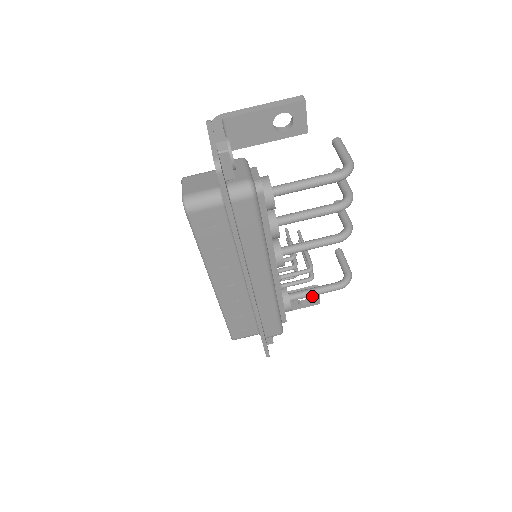
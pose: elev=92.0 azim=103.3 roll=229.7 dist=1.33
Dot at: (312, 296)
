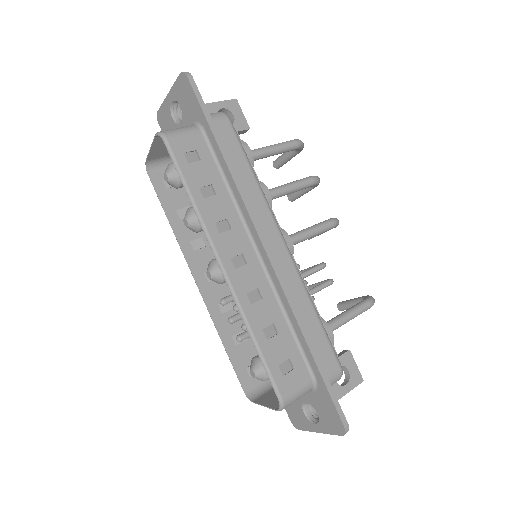
Dot at: (347, 365)
